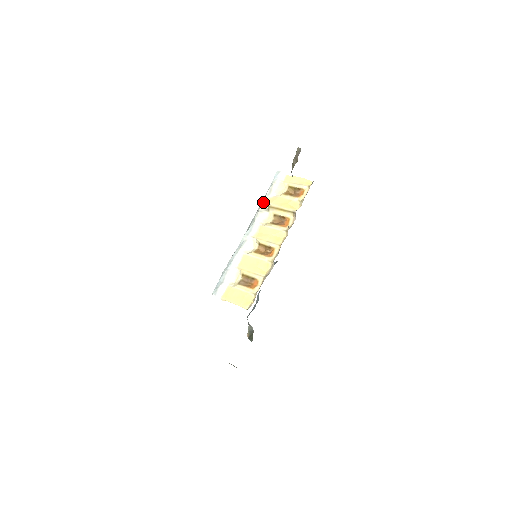
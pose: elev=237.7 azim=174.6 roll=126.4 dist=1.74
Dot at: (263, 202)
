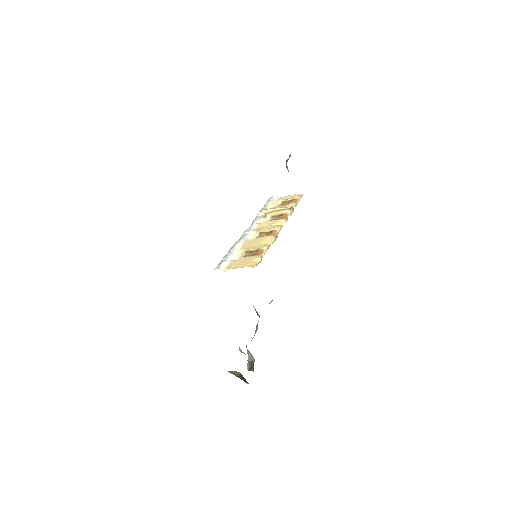
Dot at: (260, 211)
